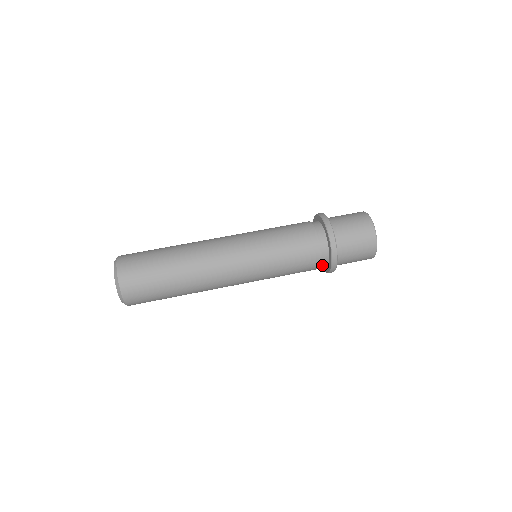
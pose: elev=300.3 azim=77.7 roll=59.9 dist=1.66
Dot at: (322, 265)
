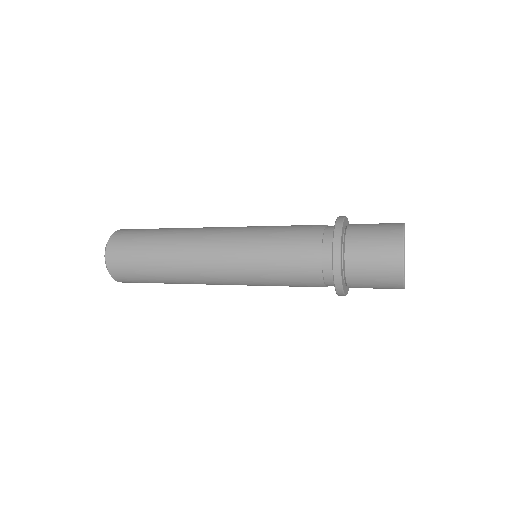
Dot at: (328, 283)
